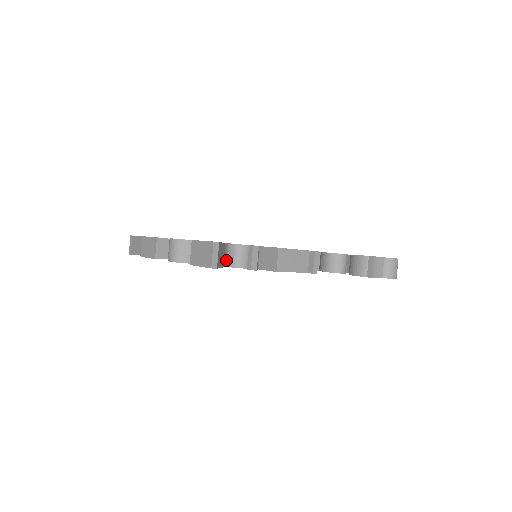
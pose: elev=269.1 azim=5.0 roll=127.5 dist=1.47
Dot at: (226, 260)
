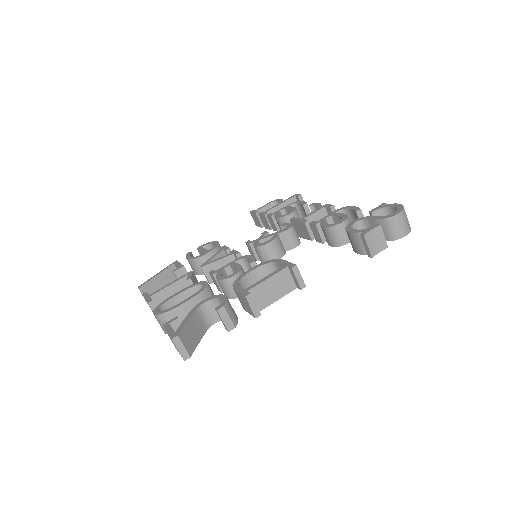
Dot at: (206, 321)
